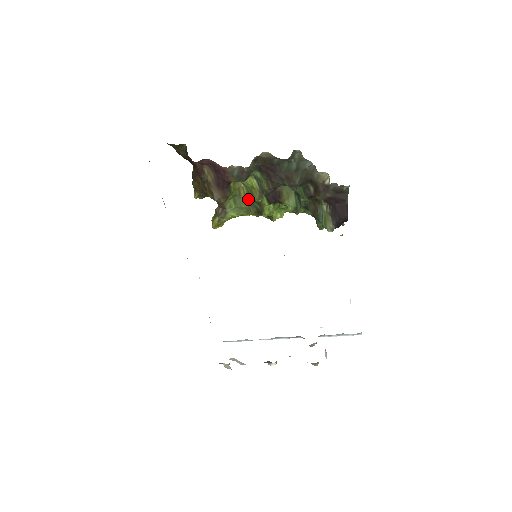
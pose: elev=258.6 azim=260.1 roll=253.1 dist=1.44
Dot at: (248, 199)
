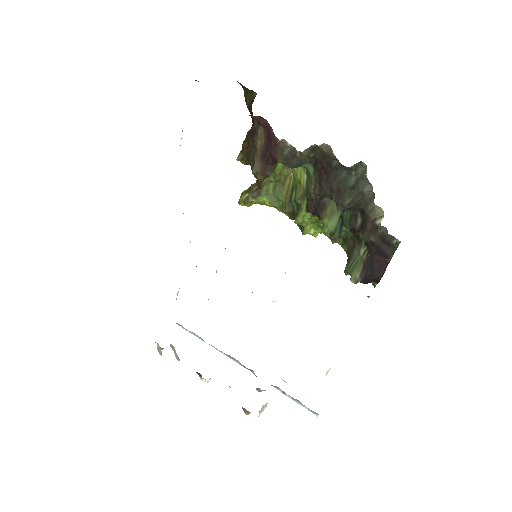
Dot at: (290, 193)
